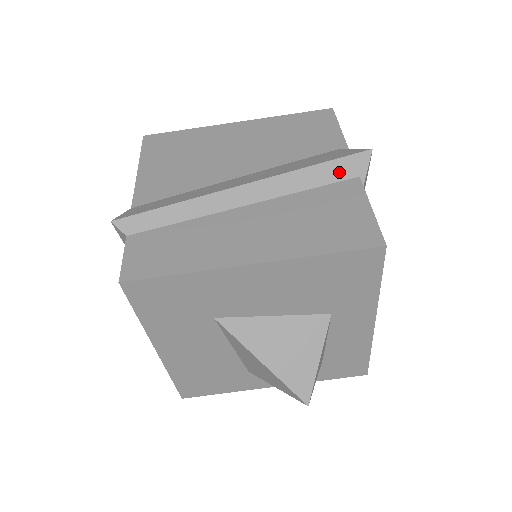
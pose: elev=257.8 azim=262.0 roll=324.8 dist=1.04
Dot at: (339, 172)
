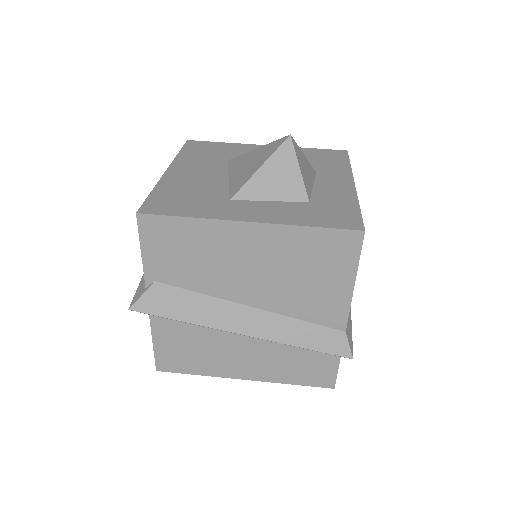
Dot at: occluded
